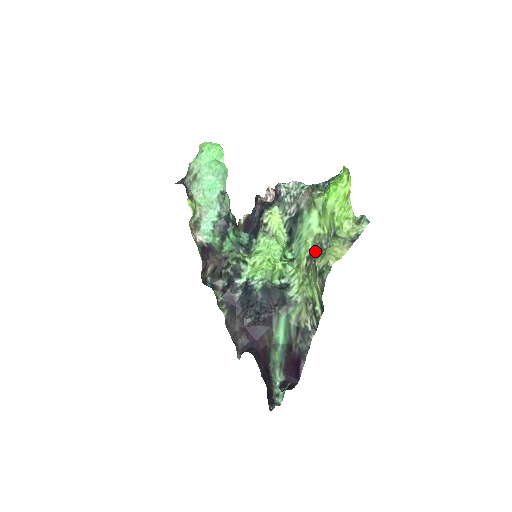
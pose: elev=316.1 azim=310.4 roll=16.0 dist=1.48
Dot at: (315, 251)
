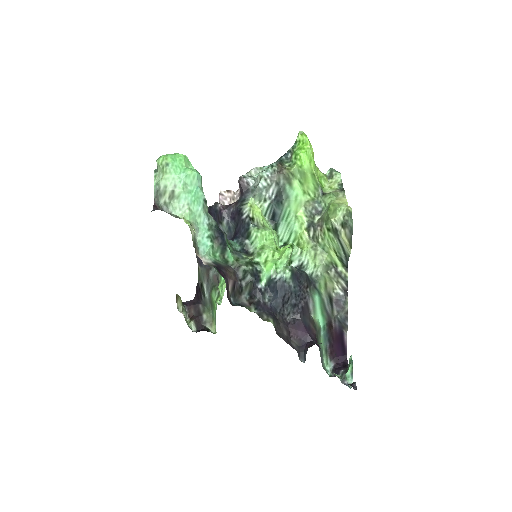
Dot at: (313, 218)
